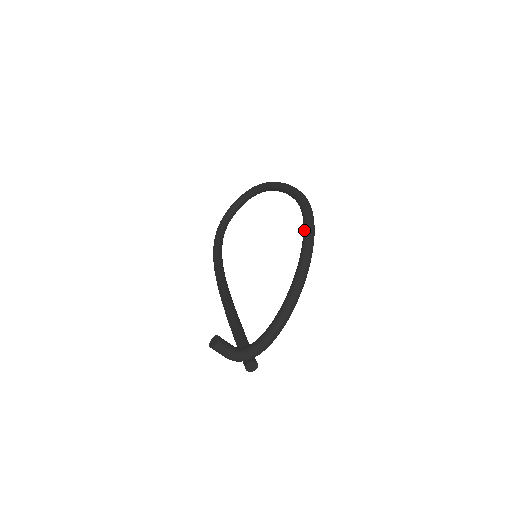
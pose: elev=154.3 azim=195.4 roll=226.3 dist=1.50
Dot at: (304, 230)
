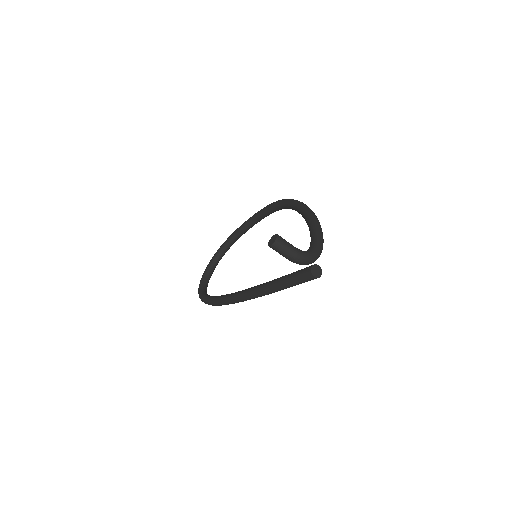
Dot at: (291, 203)
